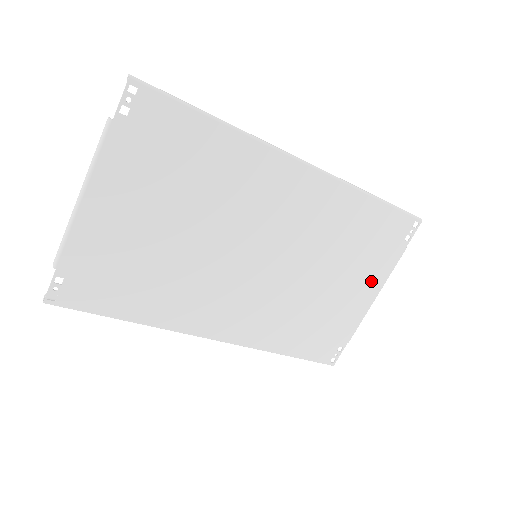
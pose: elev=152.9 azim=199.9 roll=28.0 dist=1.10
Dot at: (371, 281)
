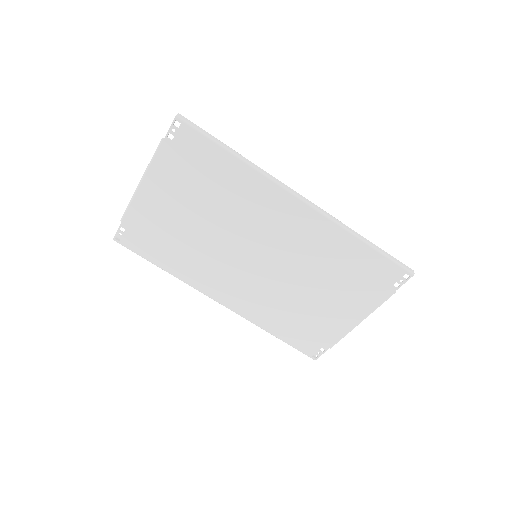
Dot at: (356, 308)
